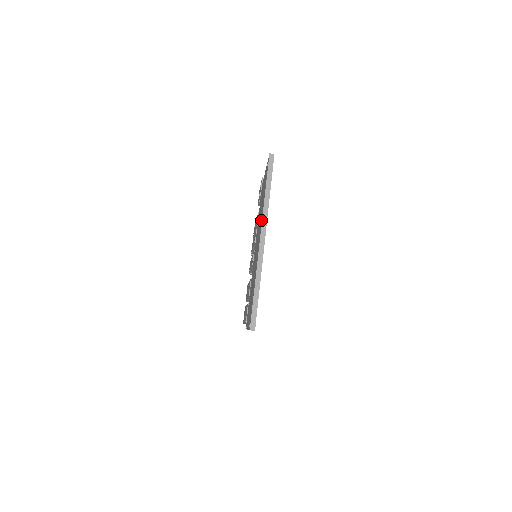
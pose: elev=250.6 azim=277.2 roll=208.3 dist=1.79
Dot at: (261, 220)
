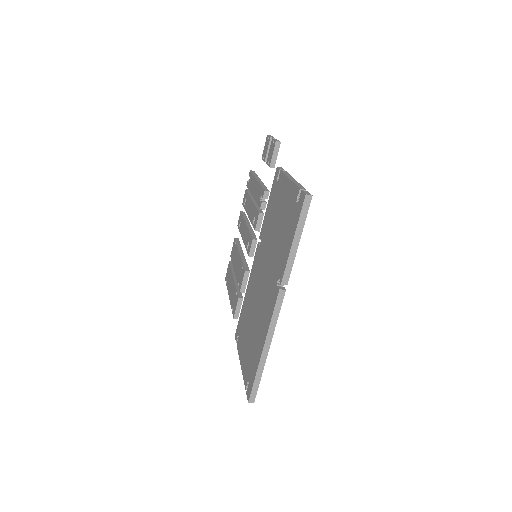
Dot at: (278, 276)
